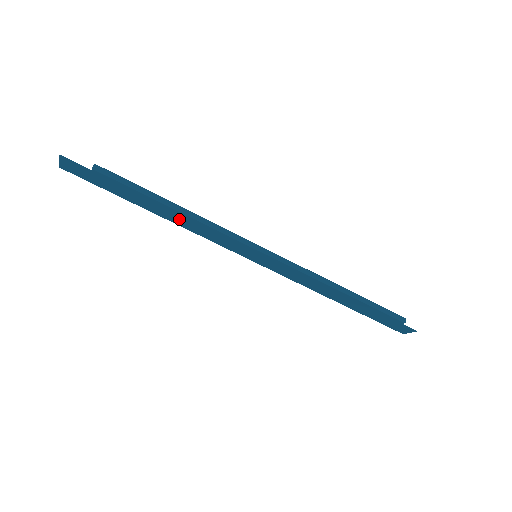
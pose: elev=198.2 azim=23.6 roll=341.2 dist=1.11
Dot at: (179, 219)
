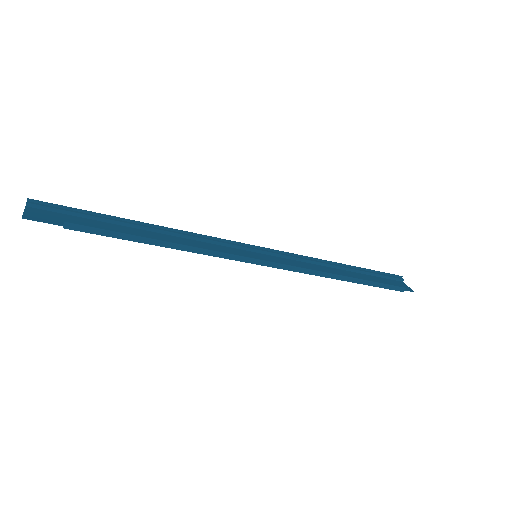
Dot at: occluded
